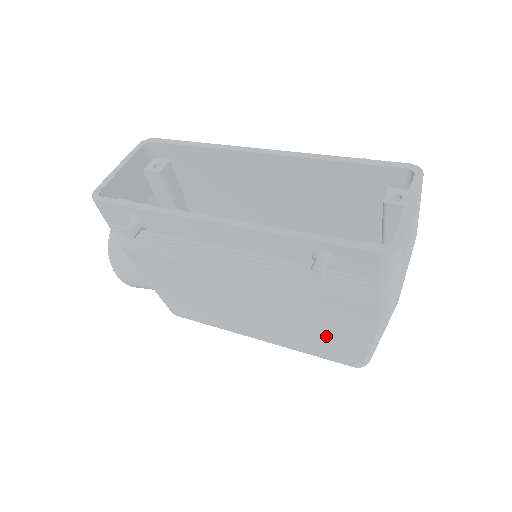
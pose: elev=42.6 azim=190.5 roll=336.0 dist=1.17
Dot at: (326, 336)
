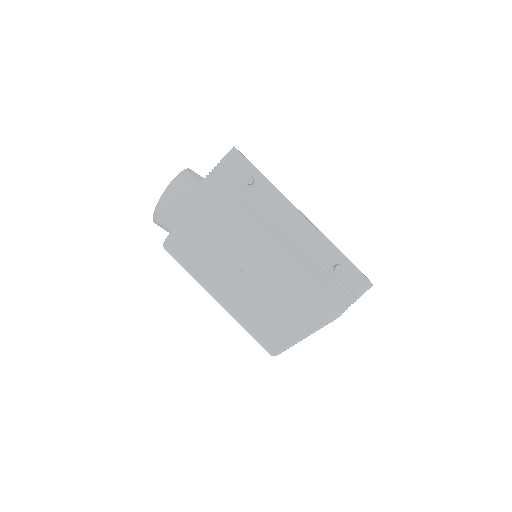
Dot at: (277, 320)
